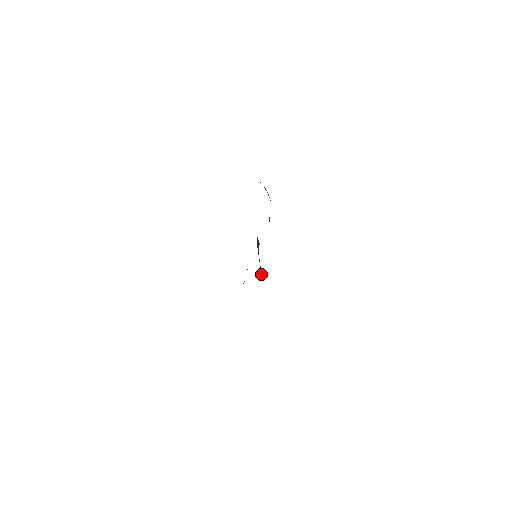
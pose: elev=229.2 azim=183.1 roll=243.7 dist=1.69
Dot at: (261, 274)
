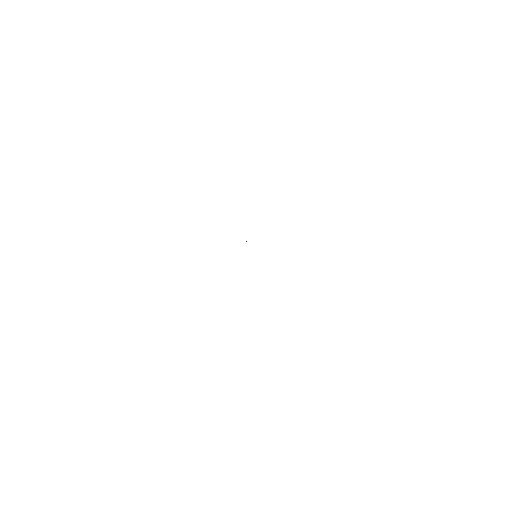
Dot at: occluded
